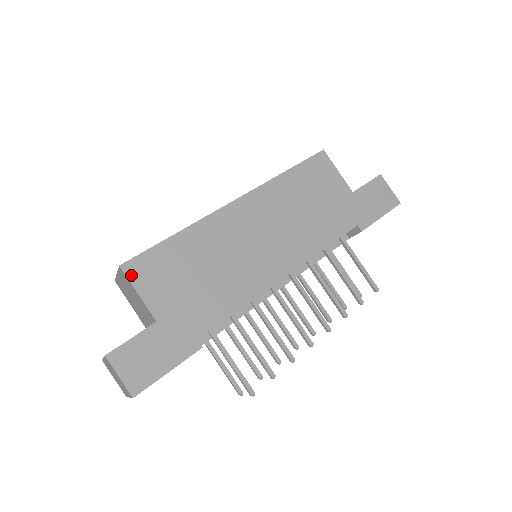
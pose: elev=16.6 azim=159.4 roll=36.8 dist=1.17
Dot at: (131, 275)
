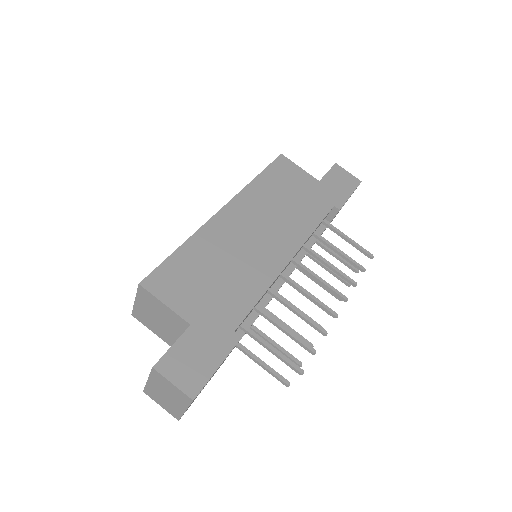
Dot at: (152, 290)
